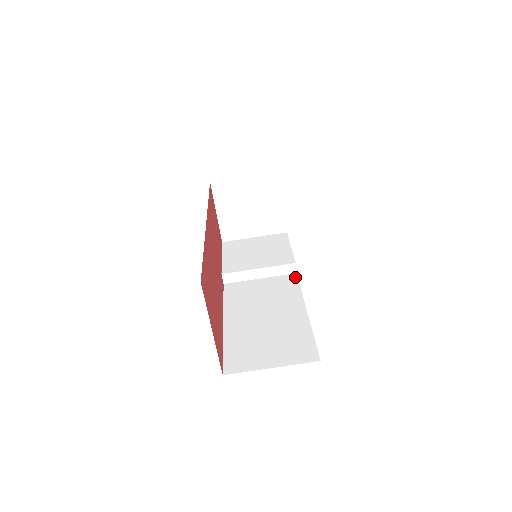
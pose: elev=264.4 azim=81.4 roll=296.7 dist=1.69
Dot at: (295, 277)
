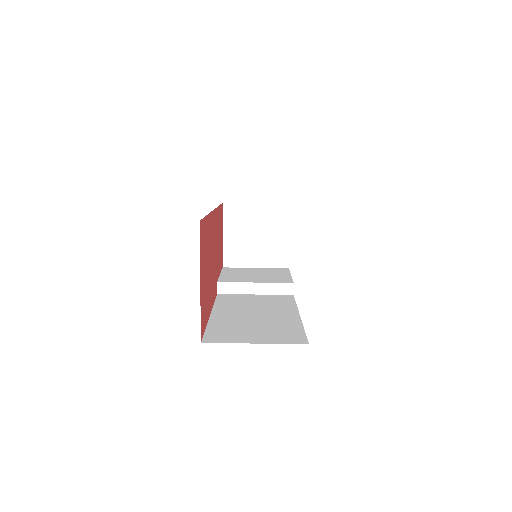
Dot at: (291, 297)
